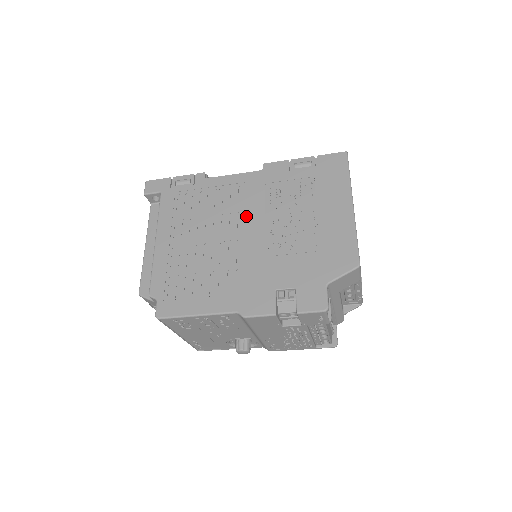
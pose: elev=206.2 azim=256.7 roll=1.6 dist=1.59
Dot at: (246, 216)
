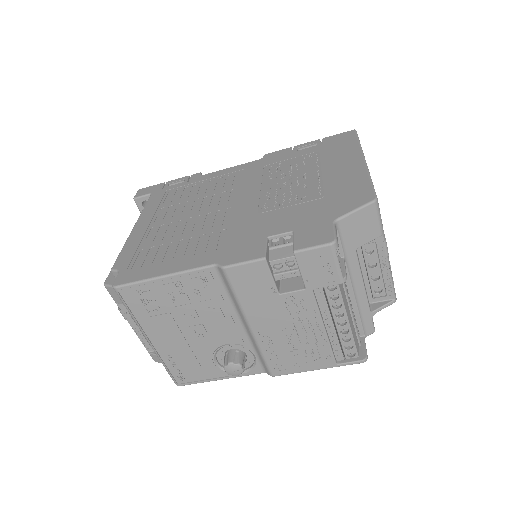
Dot at: (240, 190)
